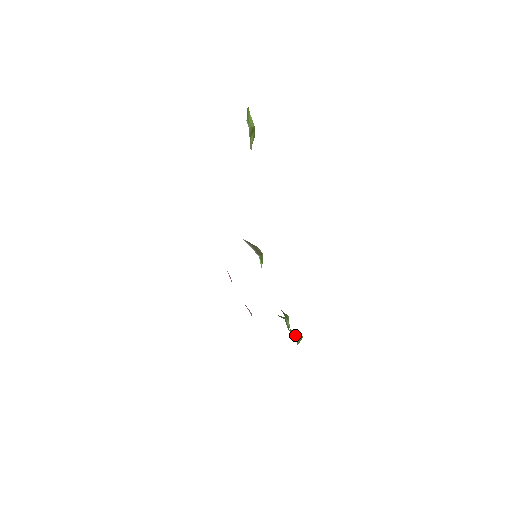
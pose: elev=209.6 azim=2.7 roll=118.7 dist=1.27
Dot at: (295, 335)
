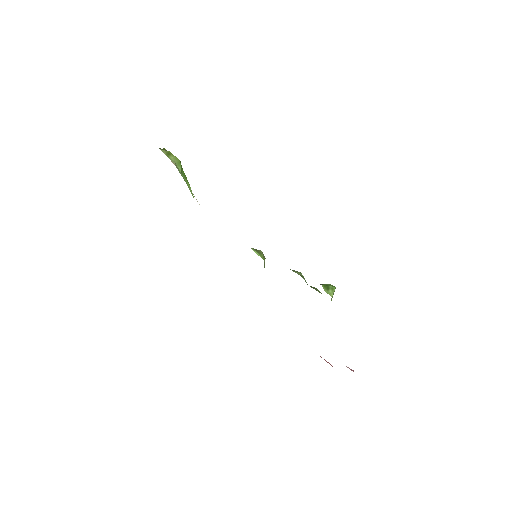
Dot at: occluded
